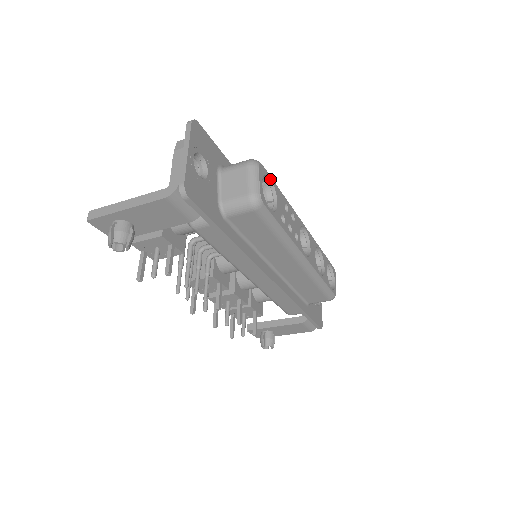
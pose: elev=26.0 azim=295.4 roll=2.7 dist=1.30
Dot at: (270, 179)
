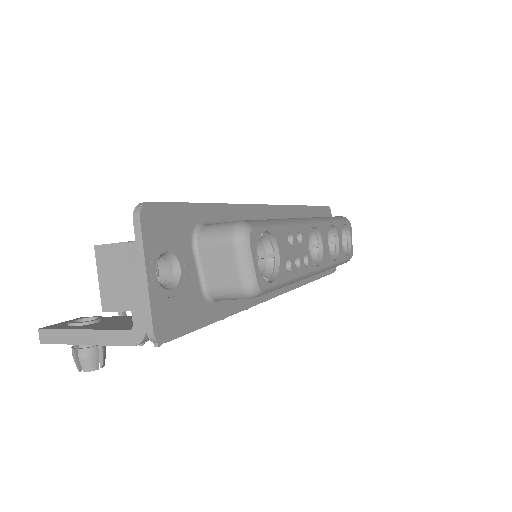
Dot at: (266, 231)
